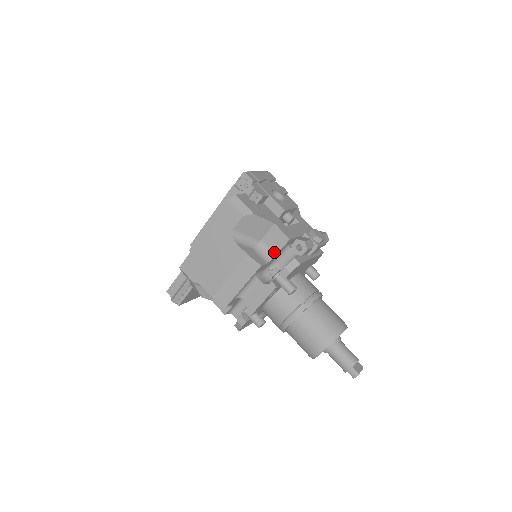
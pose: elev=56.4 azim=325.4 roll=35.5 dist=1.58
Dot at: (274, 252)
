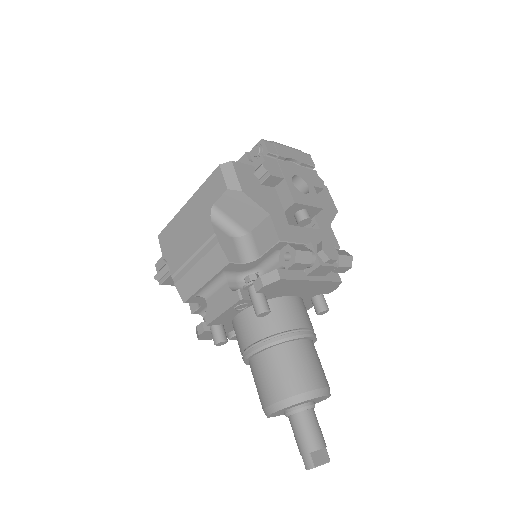
Dot at: (258, 253)
